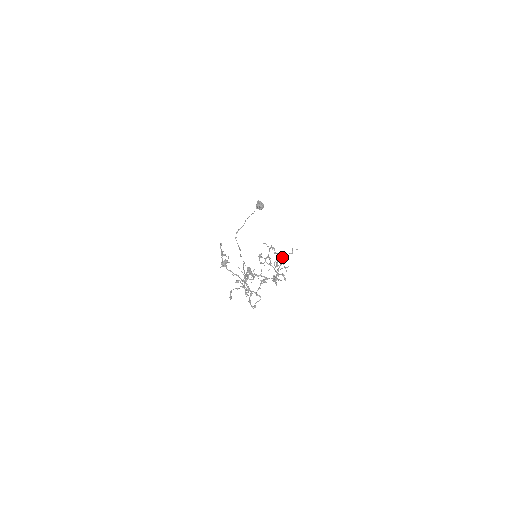
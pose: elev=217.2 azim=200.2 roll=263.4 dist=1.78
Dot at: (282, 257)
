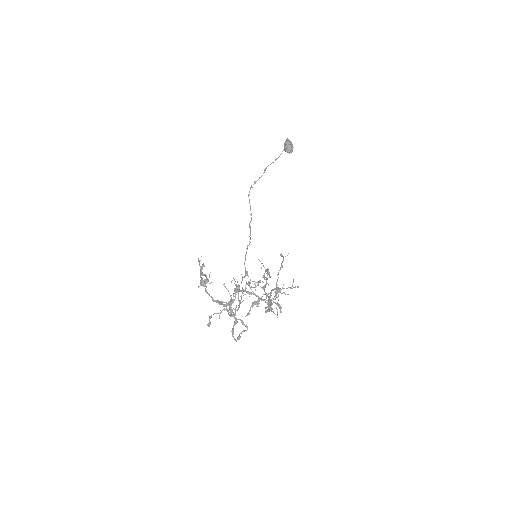
Dot at: (277, 291)
